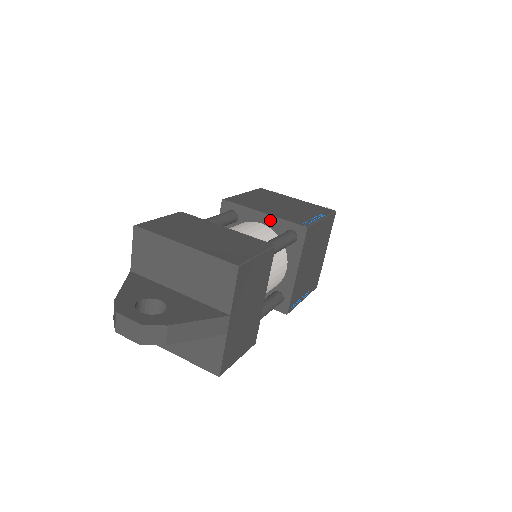
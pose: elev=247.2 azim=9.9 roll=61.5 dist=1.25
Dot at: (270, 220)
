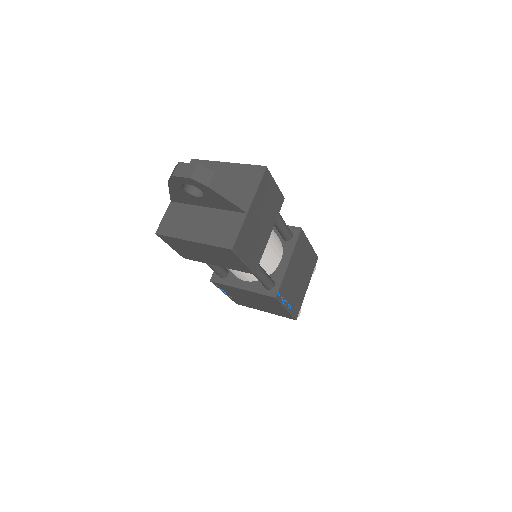
Dot at: occluded
